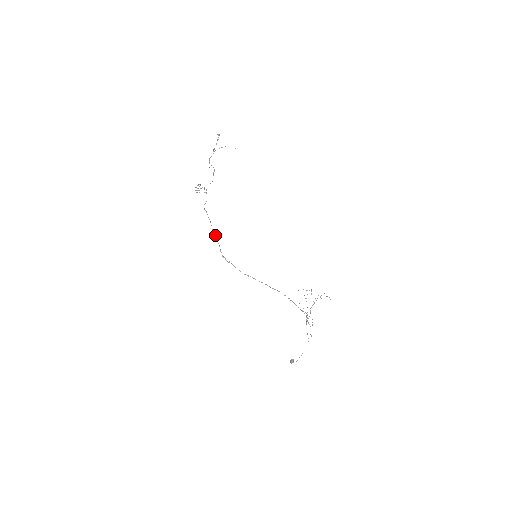
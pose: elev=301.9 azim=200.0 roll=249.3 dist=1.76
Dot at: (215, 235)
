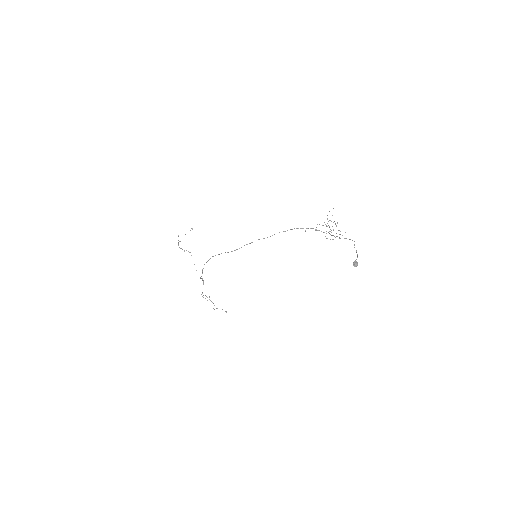
Dot at: occluded
